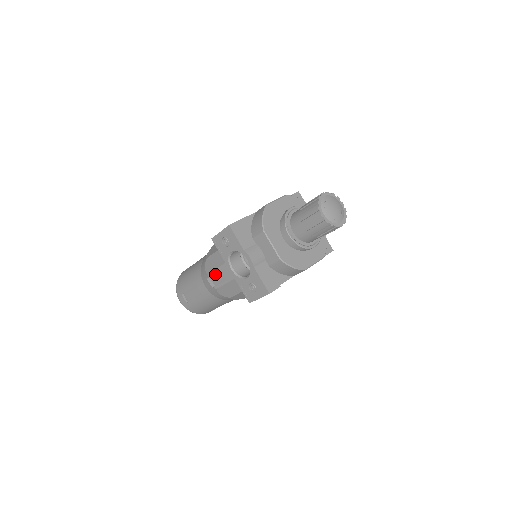
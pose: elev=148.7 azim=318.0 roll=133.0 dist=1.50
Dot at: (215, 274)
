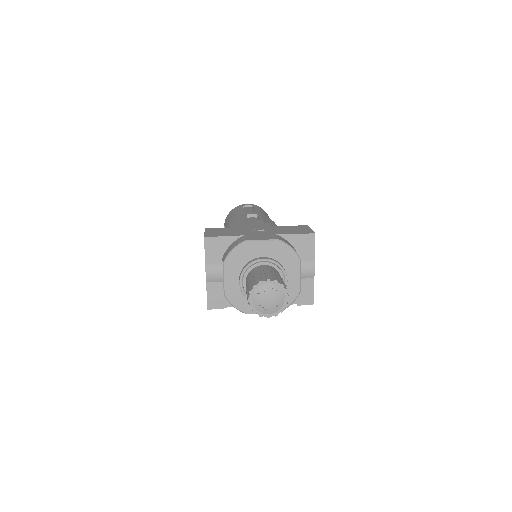
Dot at: occluded
